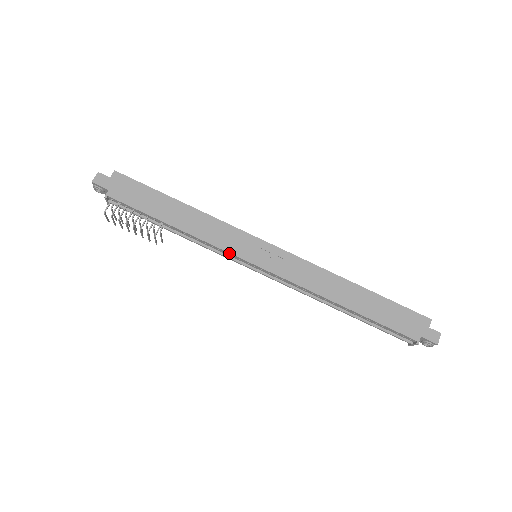
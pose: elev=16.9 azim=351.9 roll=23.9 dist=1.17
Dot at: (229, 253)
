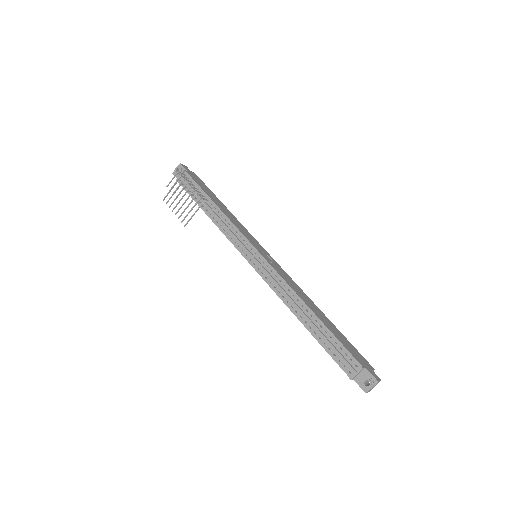
Dot at: (243, 235)
